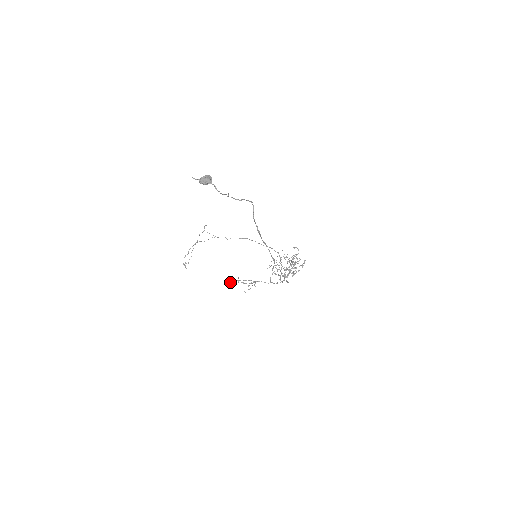
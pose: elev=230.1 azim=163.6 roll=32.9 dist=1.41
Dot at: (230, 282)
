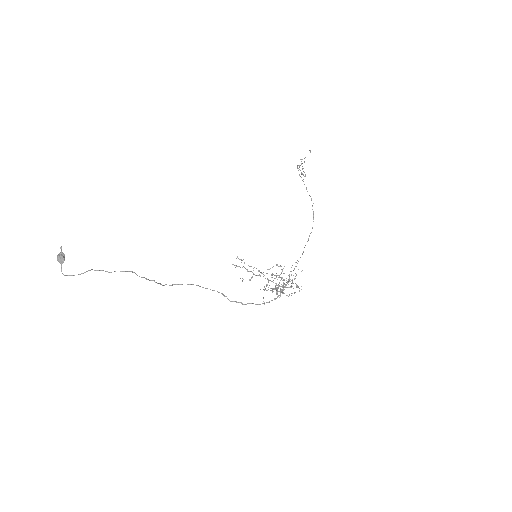
Dot at: occluded
